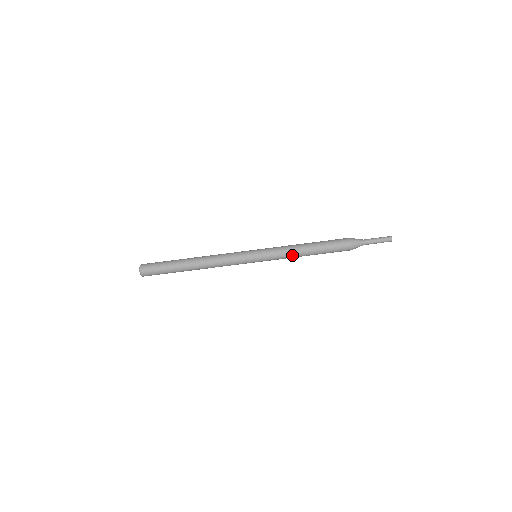
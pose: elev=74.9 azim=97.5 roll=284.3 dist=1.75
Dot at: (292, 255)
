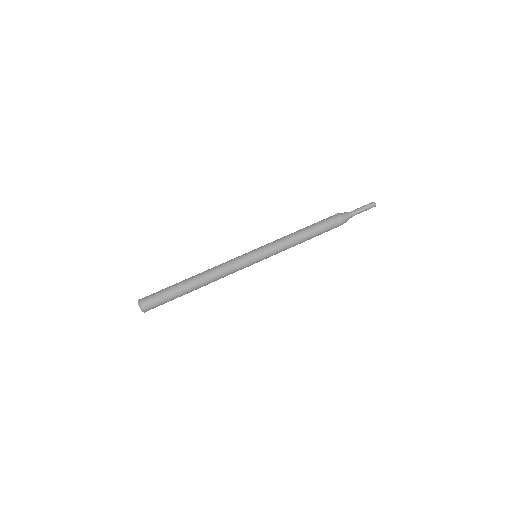
Dot at: (291, 244)
